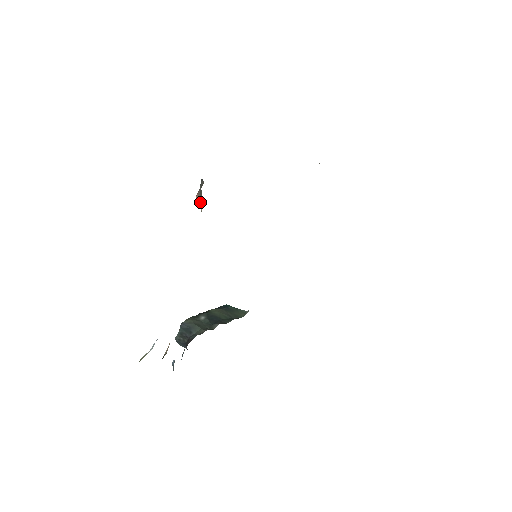
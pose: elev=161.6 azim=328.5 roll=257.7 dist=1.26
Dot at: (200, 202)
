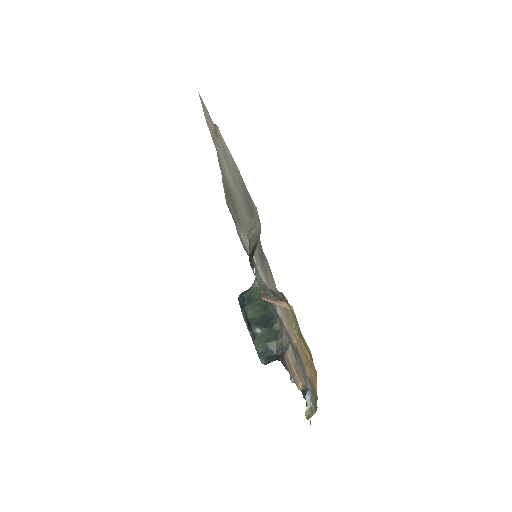
Dot at: (279, 303)
